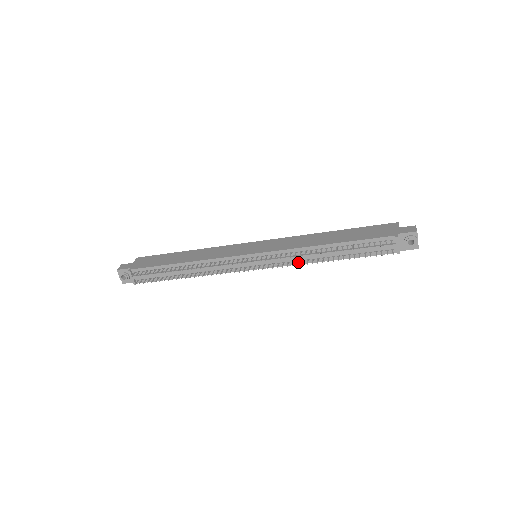
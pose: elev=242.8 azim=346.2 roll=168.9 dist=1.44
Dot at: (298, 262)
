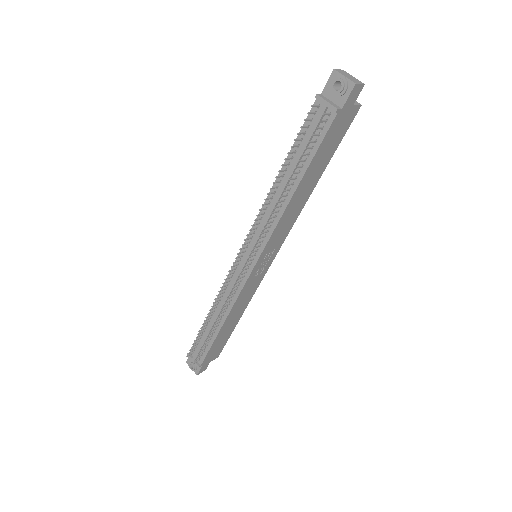
Dot at: (274, 223)
